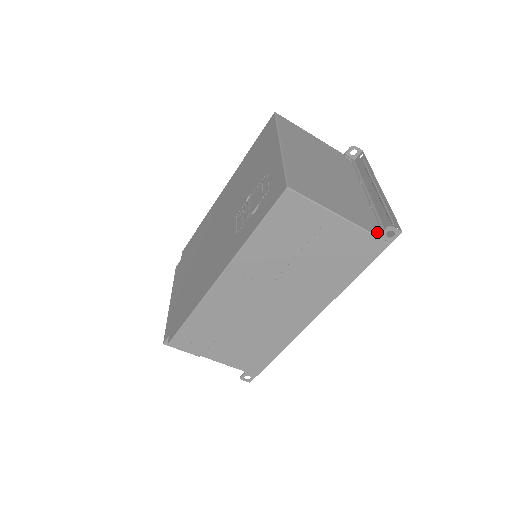
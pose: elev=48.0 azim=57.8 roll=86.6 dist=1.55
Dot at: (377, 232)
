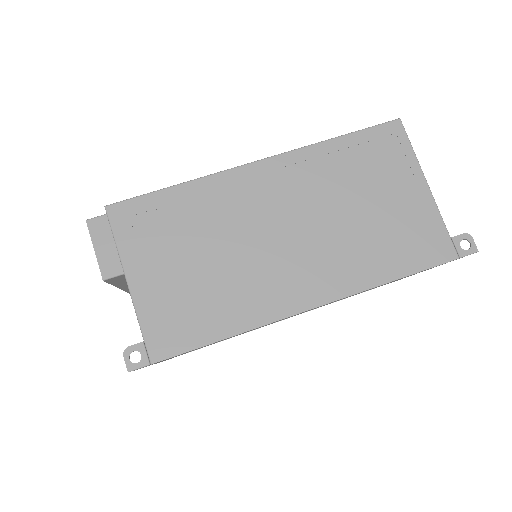
Dot at: (449, 239)
